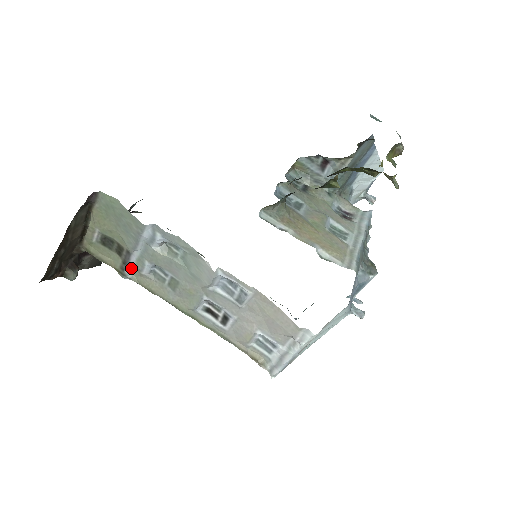
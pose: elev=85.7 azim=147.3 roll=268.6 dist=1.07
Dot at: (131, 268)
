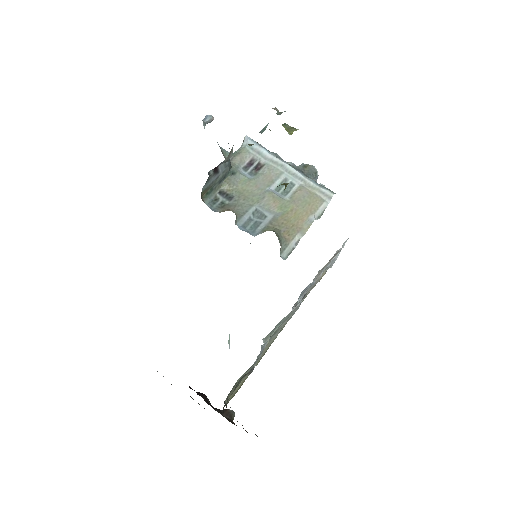
Dot at: occluded
